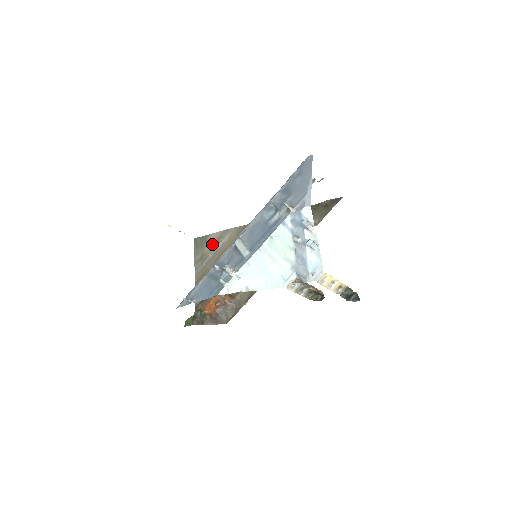
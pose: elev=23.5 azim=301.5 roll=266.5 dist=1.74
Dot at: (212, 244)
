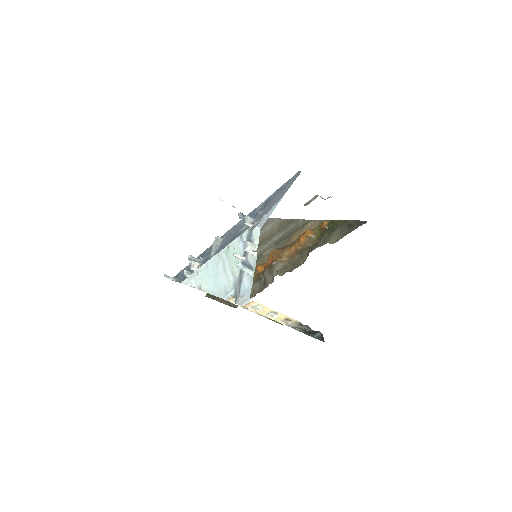
Dot at: occluded
